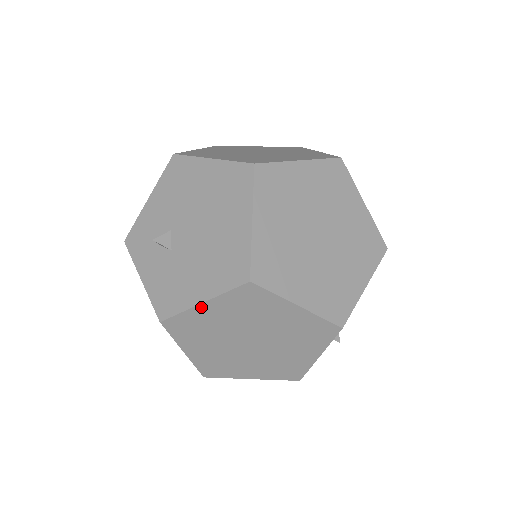
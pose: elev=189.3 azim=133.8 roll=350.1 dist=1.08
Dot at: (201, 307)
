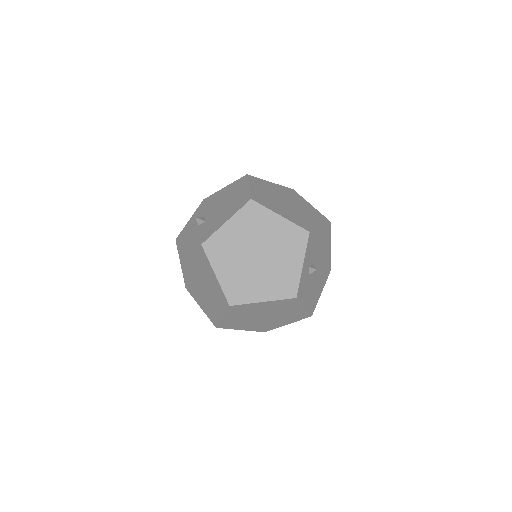
Dot at: (226, 226)
